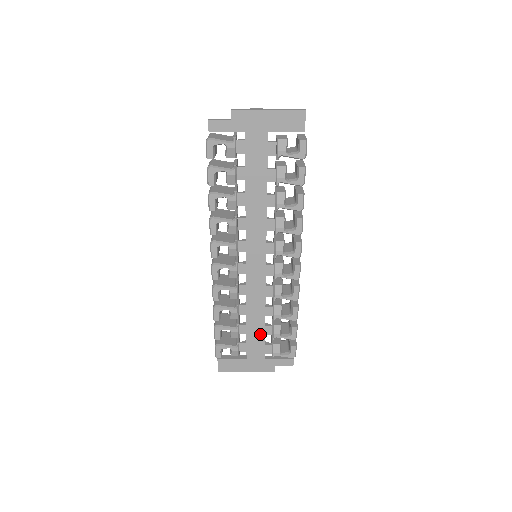
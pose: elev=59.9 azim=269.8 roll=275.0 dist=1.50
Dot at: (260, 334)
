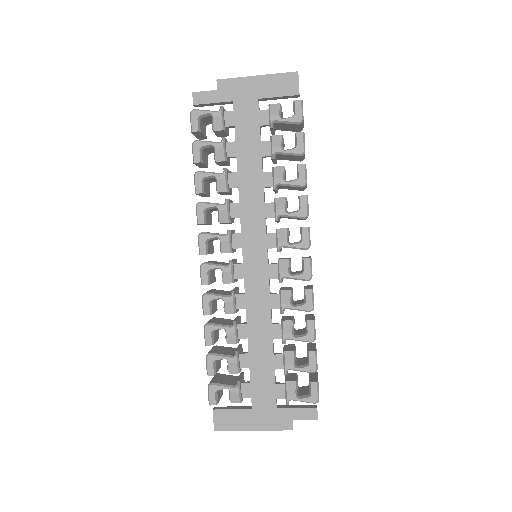
Dot at: (268, 368)
